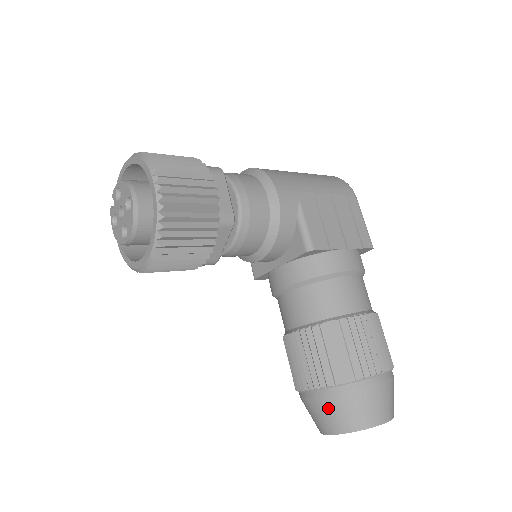
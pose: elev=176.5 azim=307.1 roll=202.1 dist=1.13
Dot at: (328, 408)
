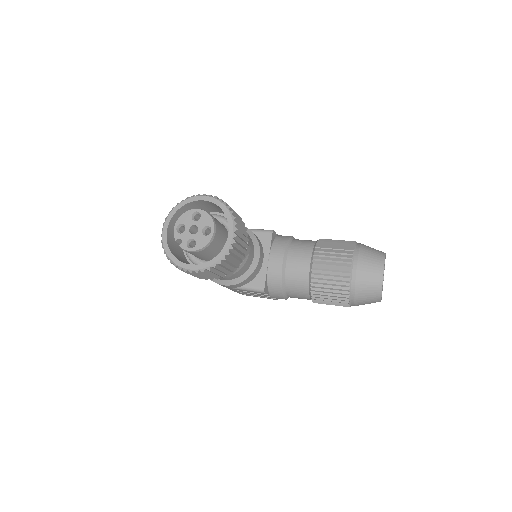
Dot at: (366, 262)
